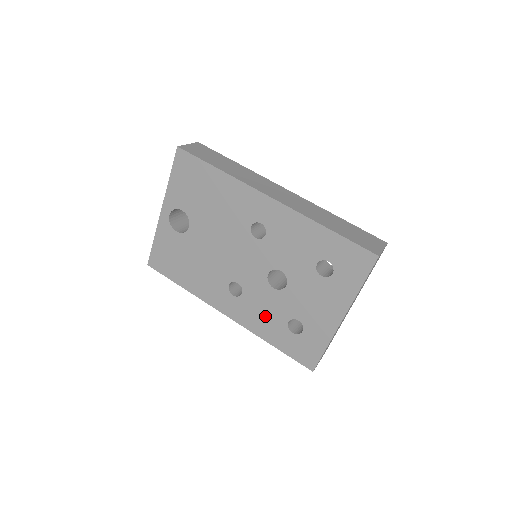
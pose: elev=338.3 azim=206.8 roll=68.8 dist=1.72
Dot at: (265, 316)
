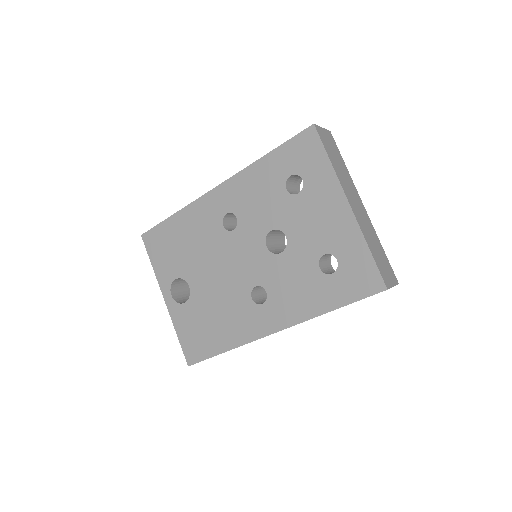
Dot at: (299, 288)
